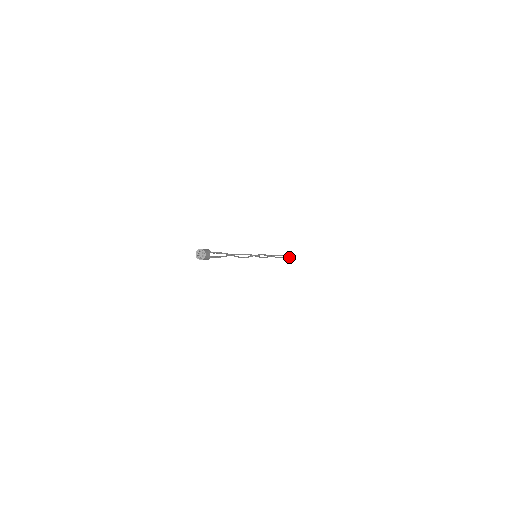
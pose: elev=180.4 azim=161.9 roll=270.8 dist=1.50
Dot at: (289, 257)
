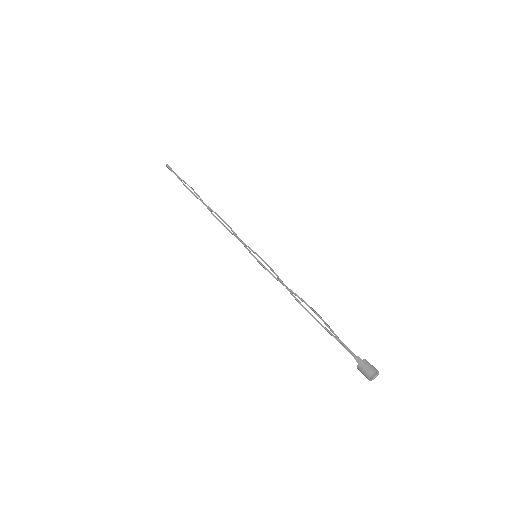
Dot at: (181, 179)
